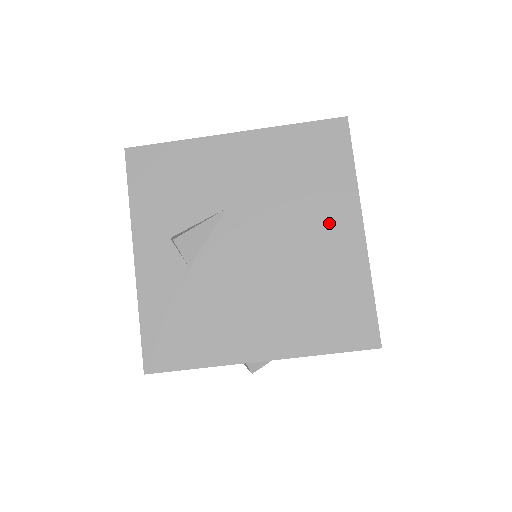
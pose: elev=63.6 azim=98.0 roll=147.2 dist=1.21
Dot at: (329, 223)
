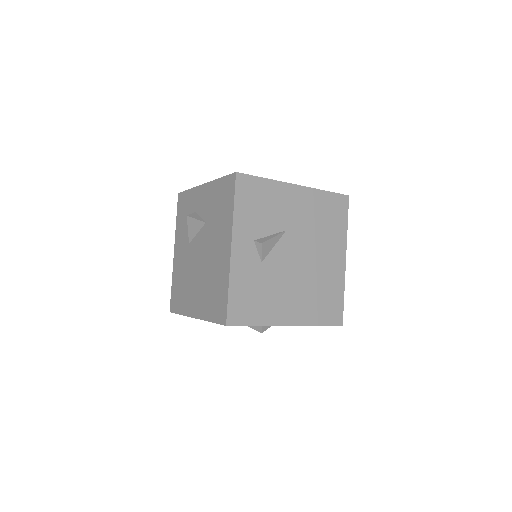
Dot at: (332, 253)
